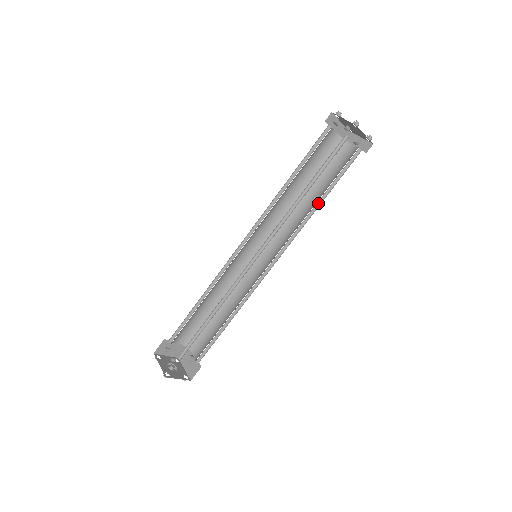
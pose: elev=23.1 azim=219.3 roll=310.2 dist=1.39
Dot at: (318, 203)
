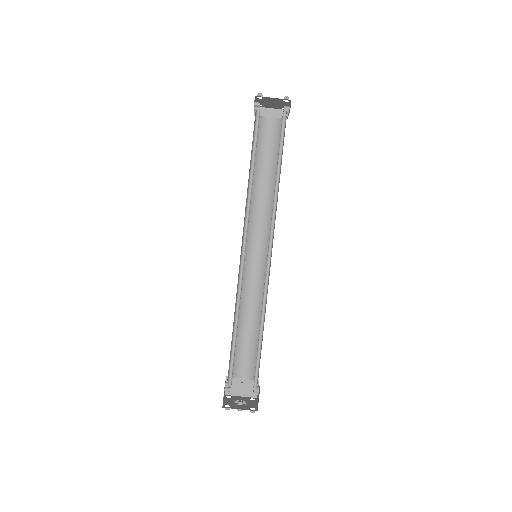
Dot at: (278, 178)
